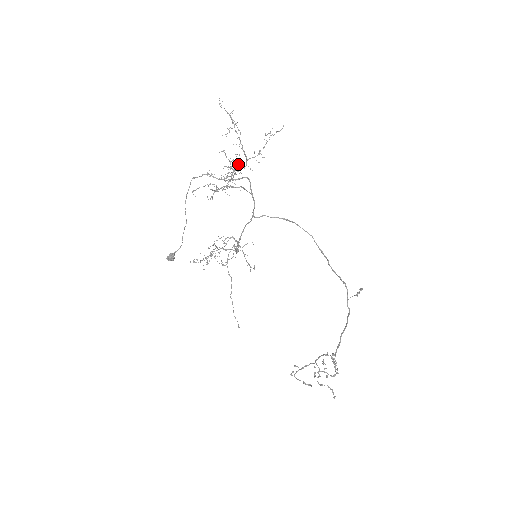
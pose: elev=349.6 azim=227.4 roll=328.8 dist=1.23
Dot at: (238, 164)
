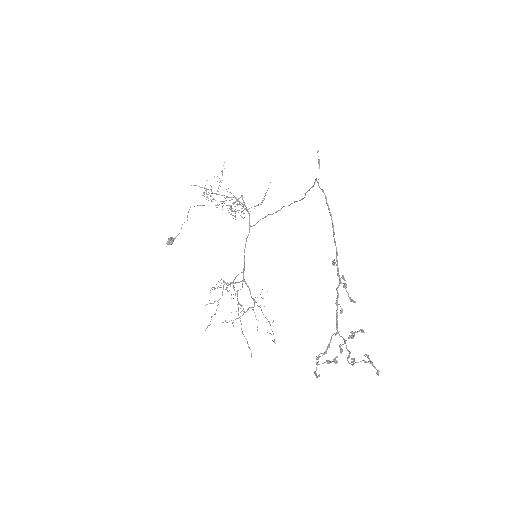
Dot at: occluded
